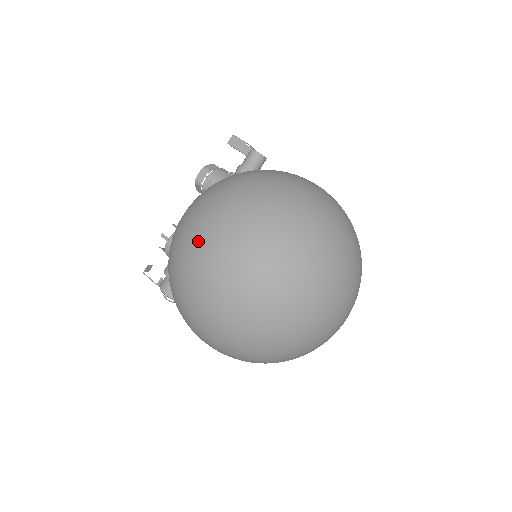
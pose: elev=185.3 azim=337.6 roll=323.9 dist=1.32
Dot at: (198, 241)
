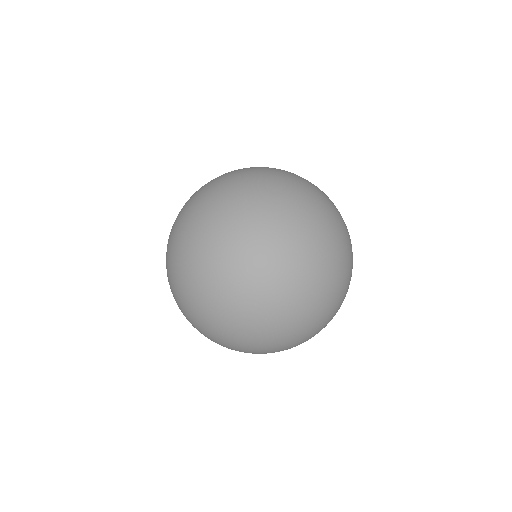
Dot at: occluded
